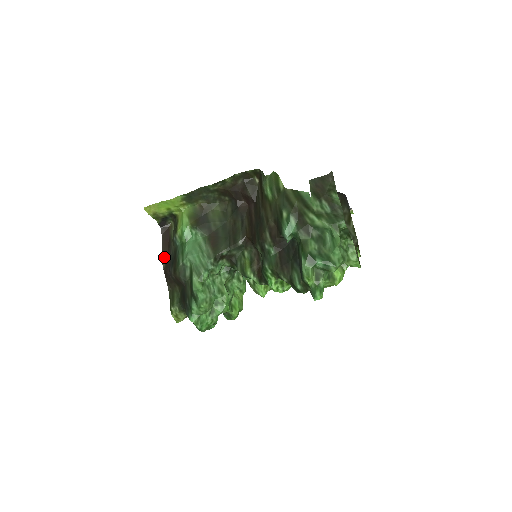
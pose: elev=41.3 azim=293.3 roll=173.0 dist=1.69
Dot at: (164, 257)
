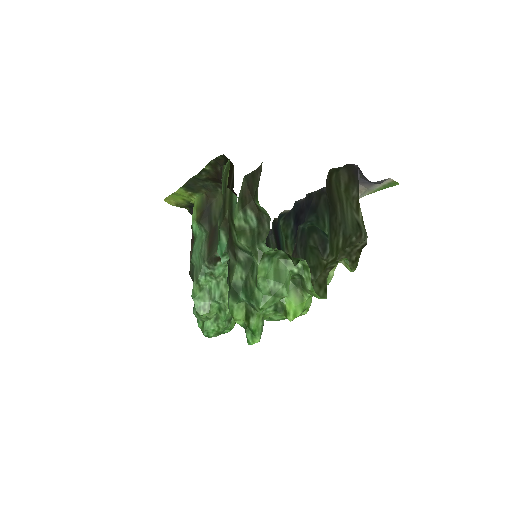
Dot at: occluded
